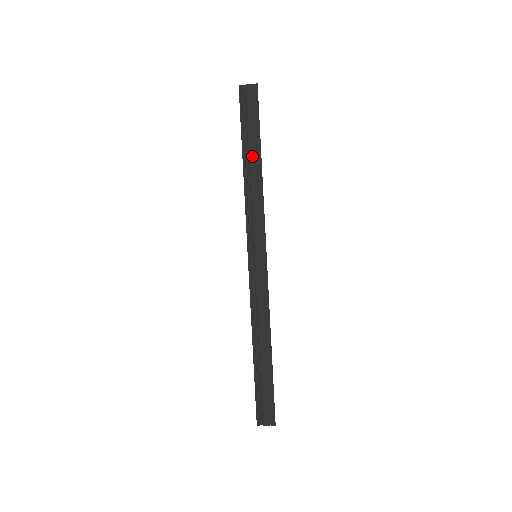
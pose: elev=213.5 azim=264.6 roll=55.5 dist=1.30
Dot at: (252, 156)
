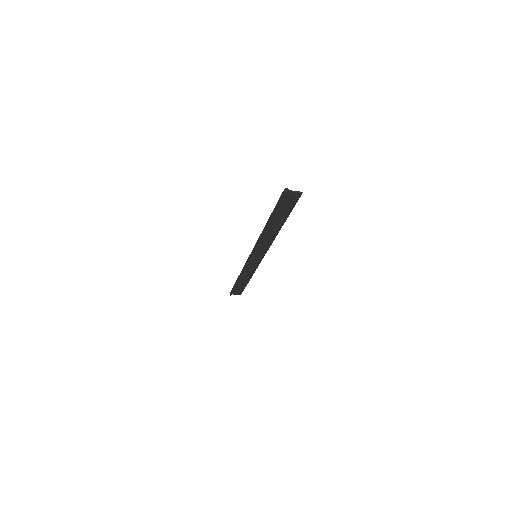
Dot at: (276, 224)
